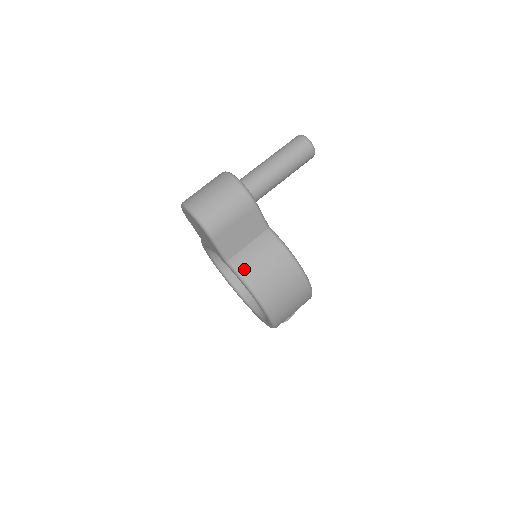
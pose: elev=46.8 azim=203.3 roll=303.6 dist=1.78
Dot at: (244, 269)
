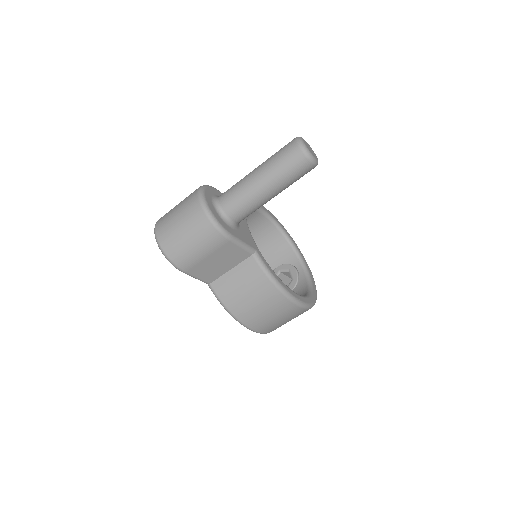
Dot at: (224, 297)
